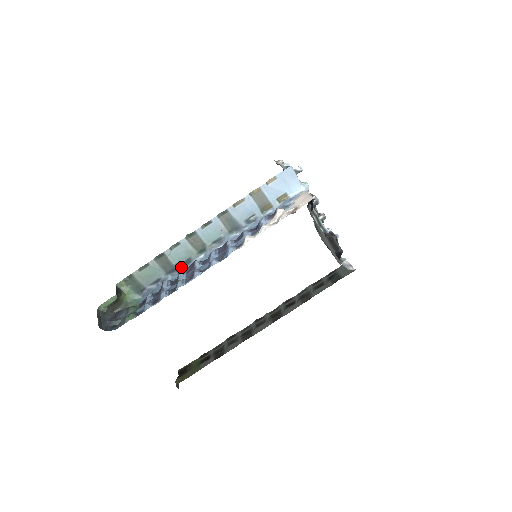
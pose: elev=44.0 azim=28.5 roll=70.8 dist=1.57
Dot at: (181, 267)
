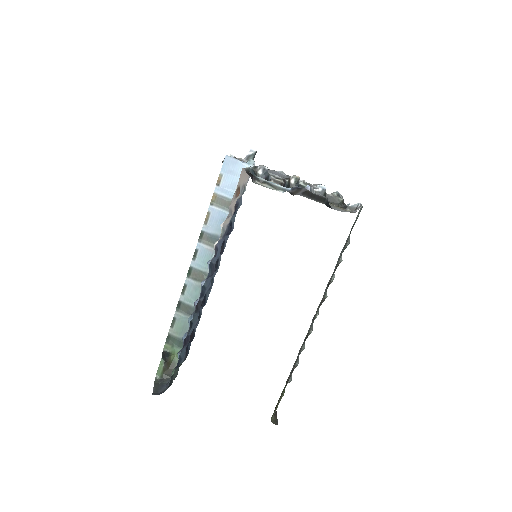
Dot at: occluded
